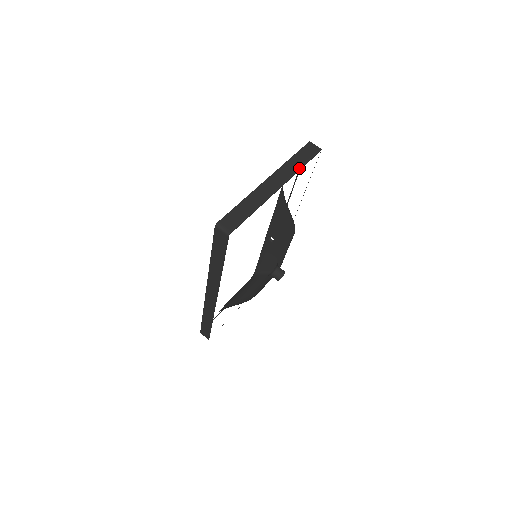
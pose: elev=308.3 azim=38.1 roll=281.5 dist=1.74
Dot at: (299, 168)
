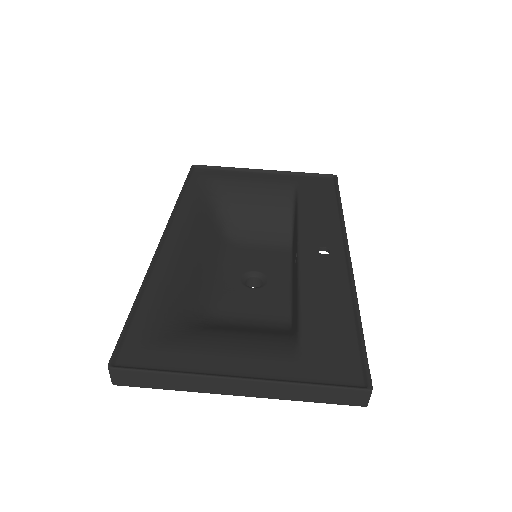
Dot at: (299, 400)
